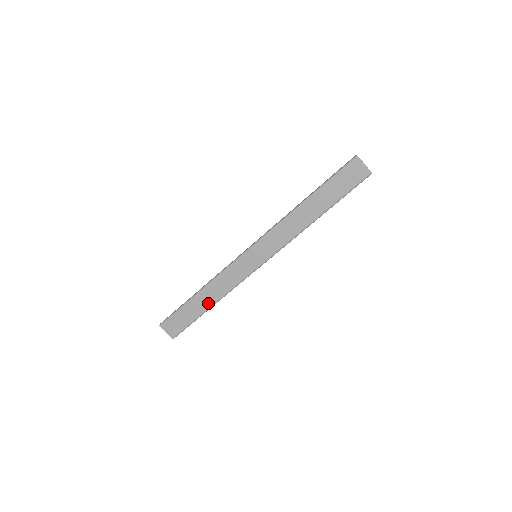
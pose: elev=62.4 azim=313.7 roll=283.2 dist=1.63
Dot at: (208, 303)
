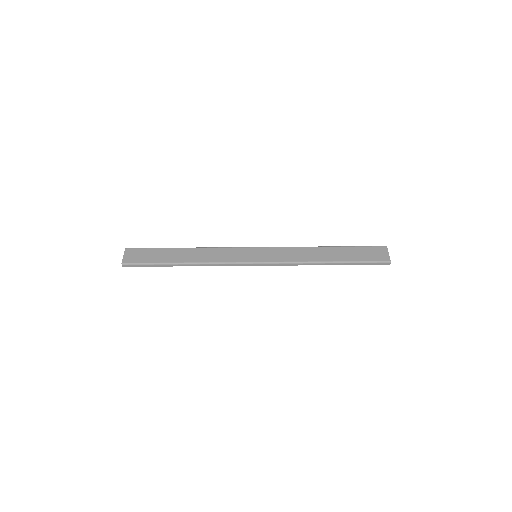
Dot at: (183, 259)
